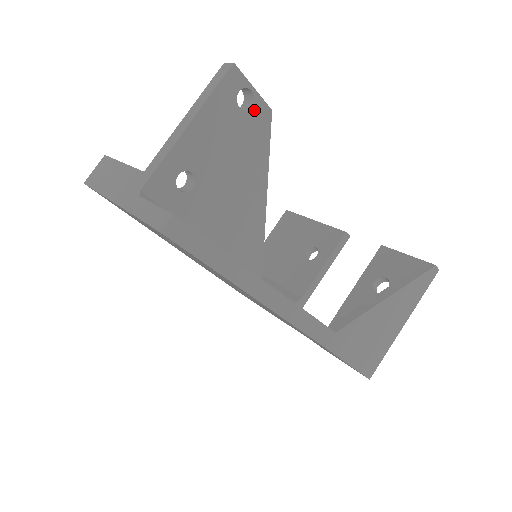
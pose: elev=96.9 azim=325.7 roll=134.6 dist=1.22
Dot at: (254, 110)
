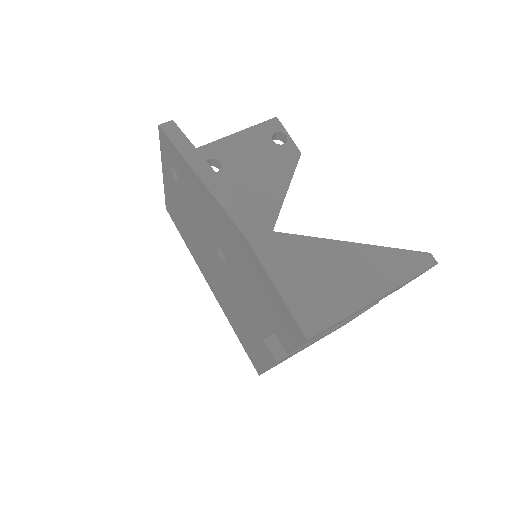
Dot at: (285, 147)
